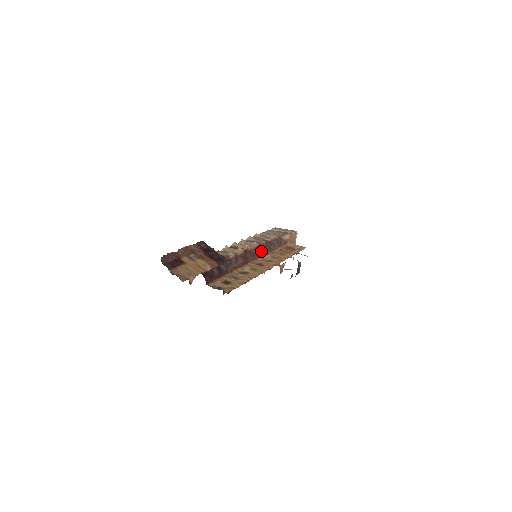
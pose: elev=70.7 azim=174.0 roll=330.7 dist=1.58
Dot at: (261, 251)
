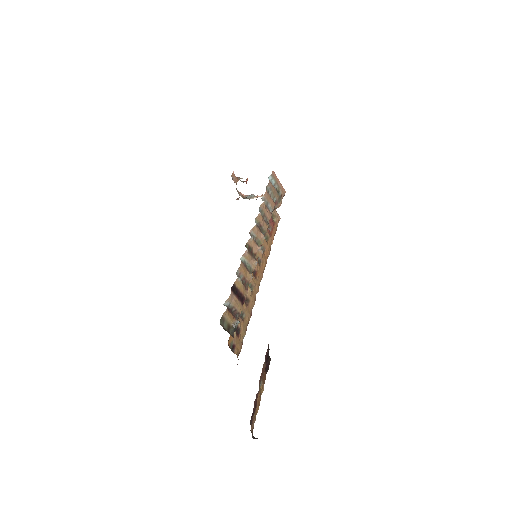
Dot at: occluded
